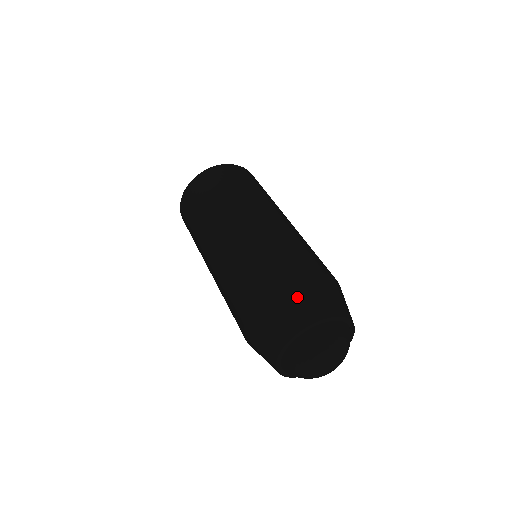
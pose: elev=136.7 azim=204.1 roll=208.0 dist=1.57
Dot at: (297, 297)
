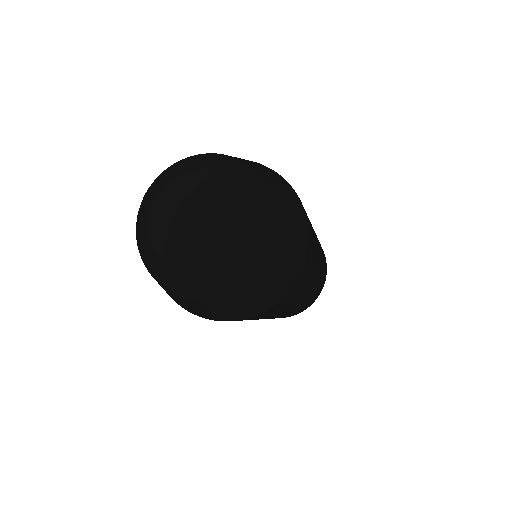
Dot at: (264, 167)
